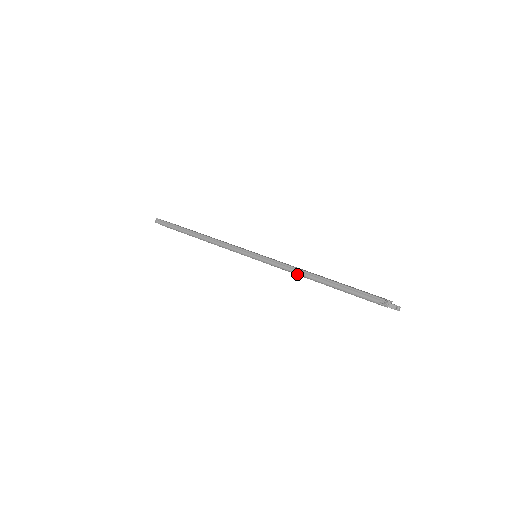
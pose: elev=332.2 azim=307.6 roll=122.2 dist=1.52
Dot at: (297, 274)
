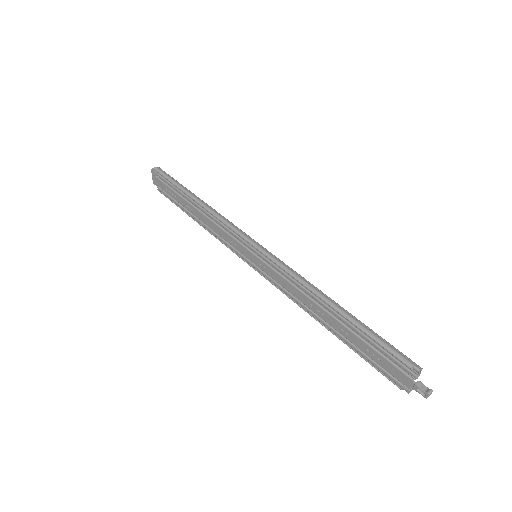
Dot at: (307, 290)
